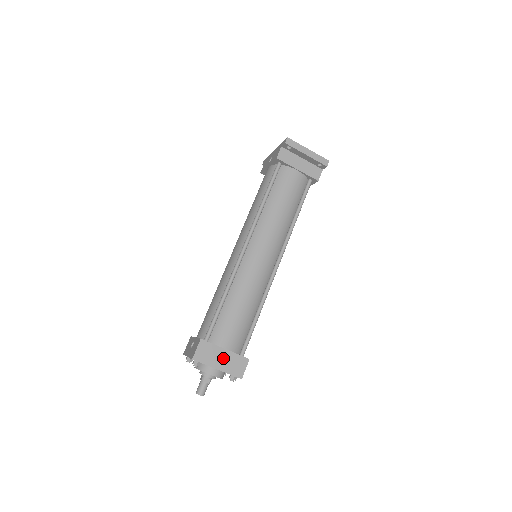
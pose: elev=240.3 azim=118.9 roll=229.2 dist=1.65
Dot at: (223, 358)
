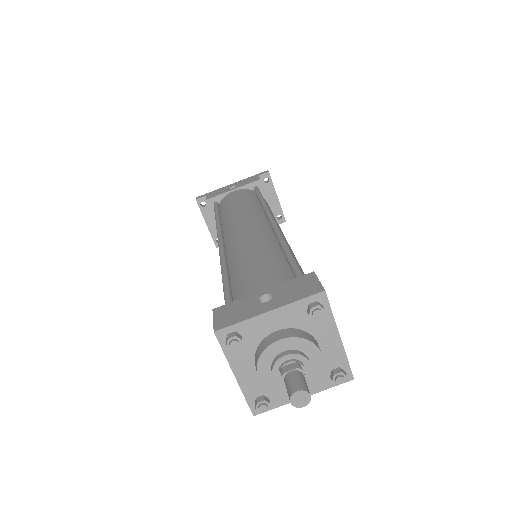
Dot at: occluded
